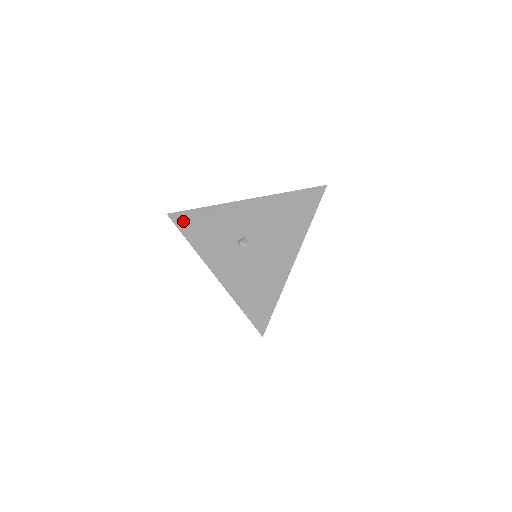
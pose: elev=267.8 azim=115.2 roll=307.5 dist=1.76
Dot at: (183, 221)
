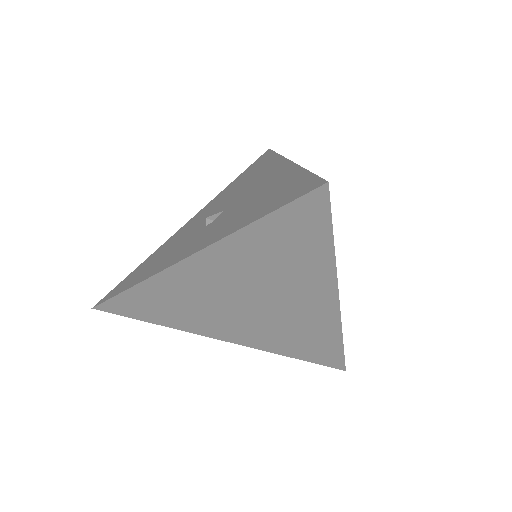
Dot at: (118, 289)
